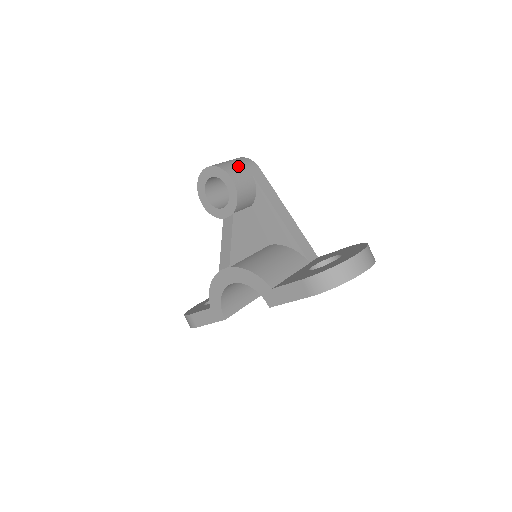
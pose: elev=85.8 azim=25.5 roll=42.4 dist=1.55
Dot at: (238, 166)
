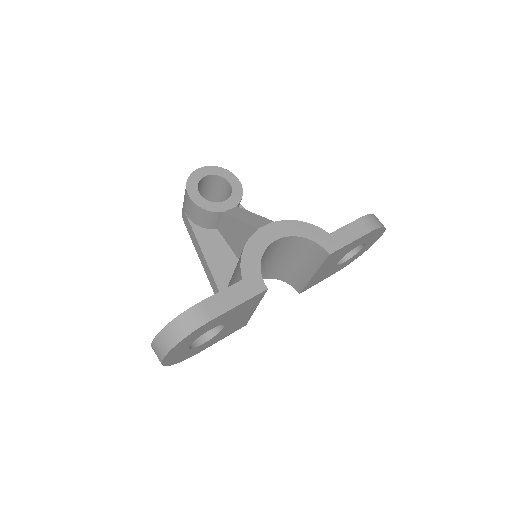
Dot at: occluded
